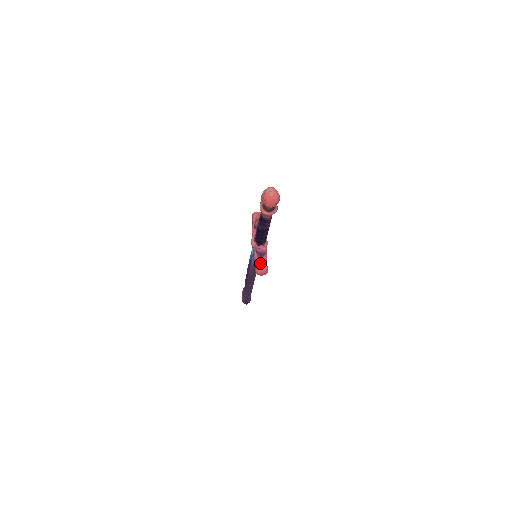
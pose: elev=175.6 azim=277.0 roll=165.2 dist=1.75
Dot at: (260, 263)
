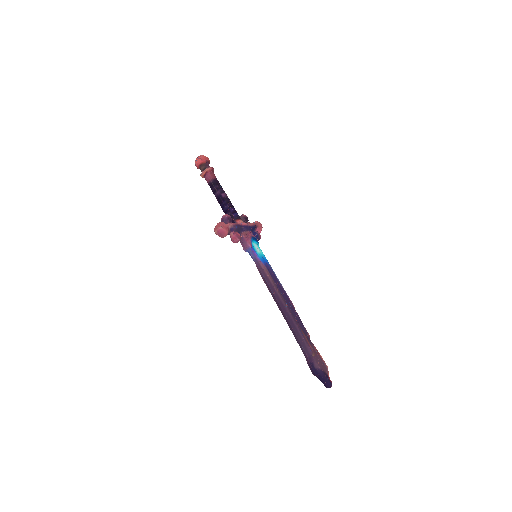
Dot at: occluded
